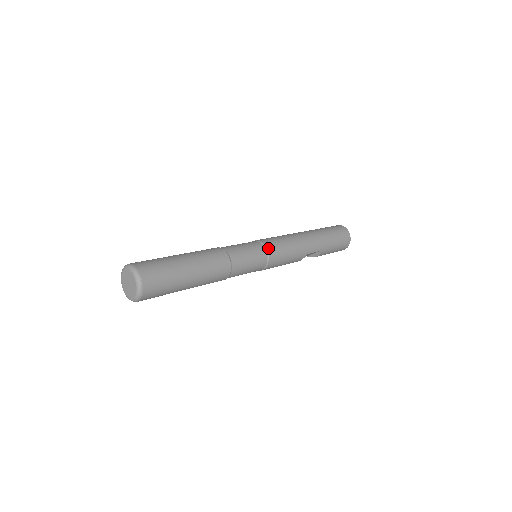
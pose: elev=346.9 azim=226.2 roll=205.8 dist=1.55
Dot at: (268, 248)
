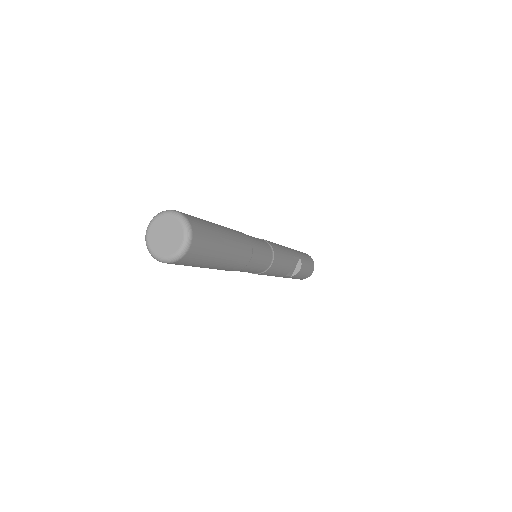
Dot at: (262, 239)
